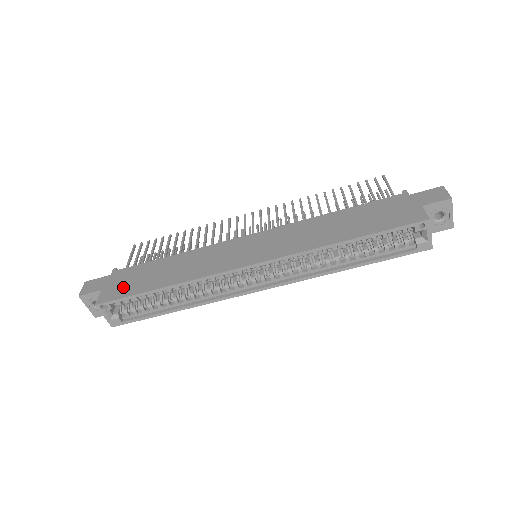
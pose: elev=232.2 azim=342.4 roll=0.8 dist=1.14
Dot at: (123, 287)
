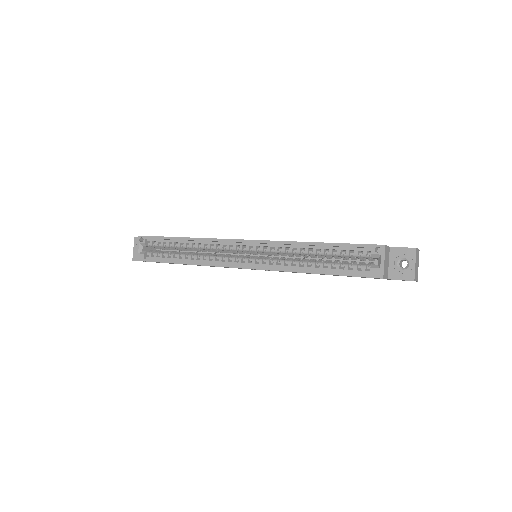
Dot at: occluded
